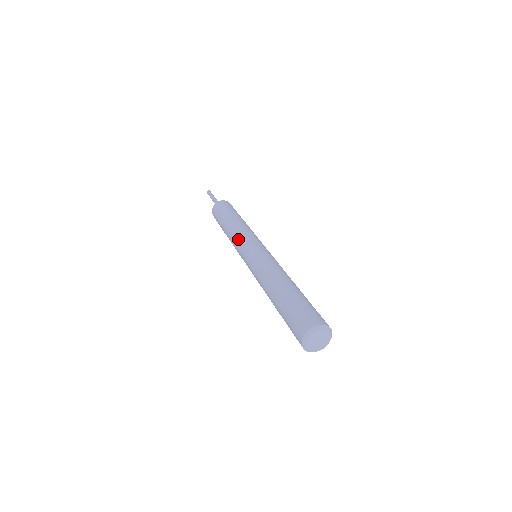
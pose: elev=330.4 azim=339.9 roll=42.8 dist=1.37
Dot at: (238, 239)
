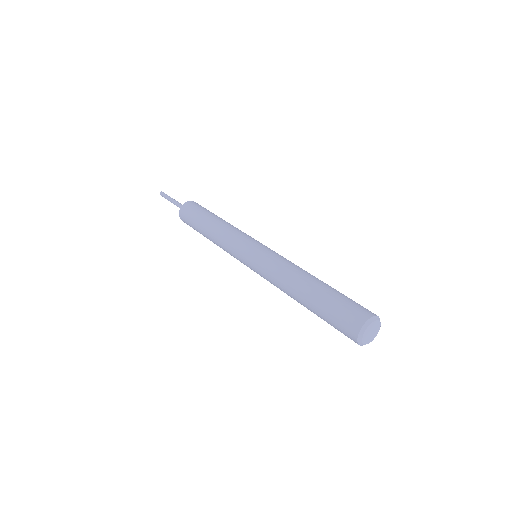
Dot at: (237, 234)
